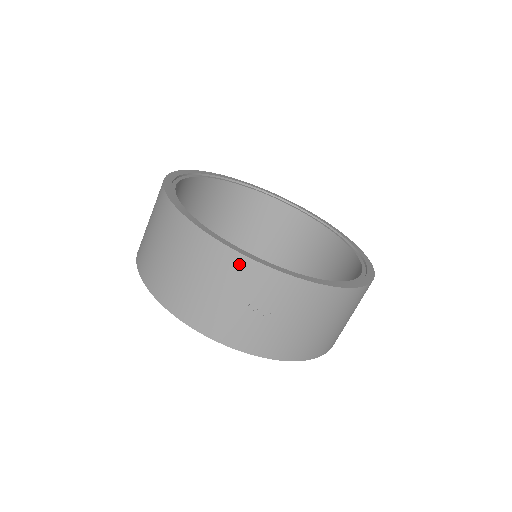
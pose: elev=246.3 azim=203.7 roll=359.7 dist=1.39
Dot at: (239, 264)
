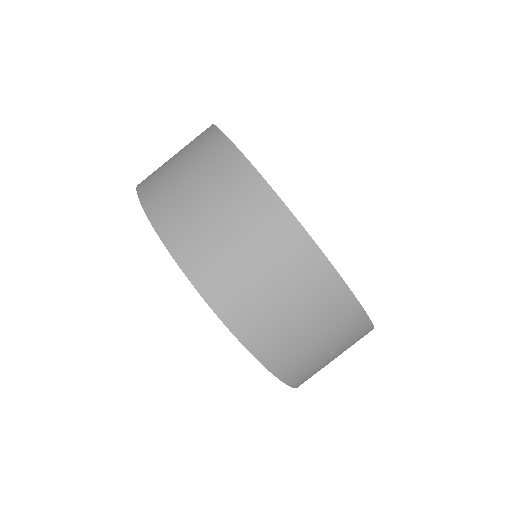
Dot at: (351, 311)
